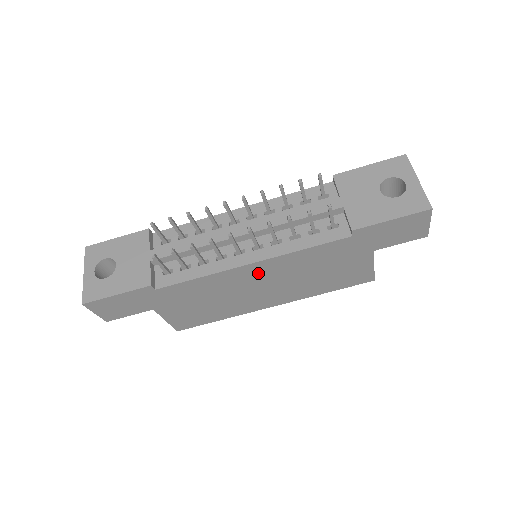
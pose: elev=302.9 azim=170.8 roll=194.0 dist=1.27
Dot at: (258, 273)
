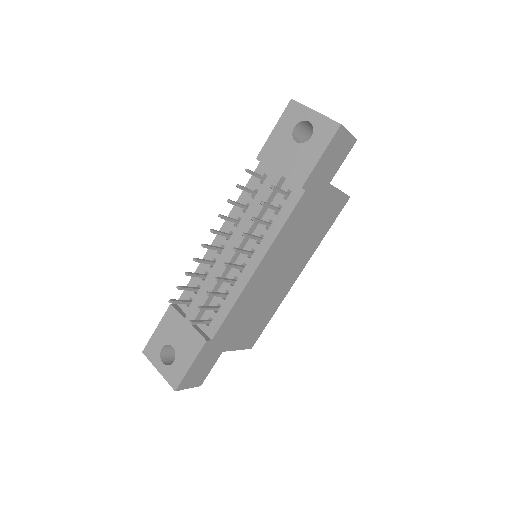
Dot at: (267, 269)
